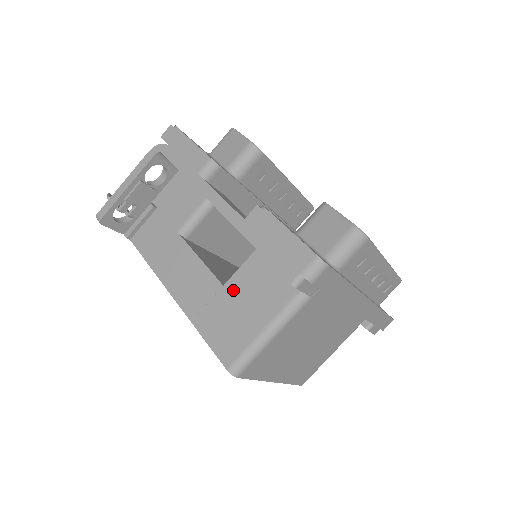
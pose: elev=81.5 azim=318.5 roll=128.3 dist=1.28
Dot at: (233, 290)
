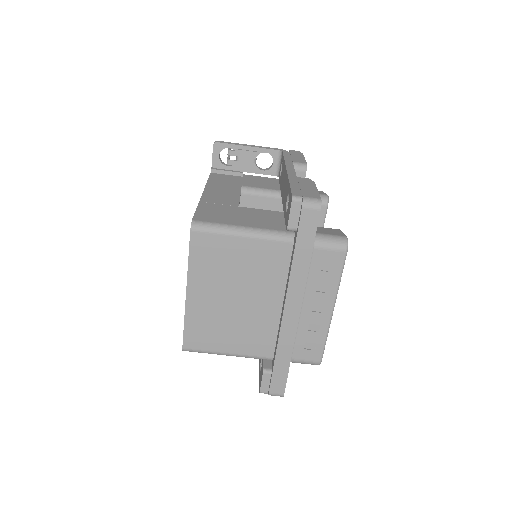
Dot at: (242, 210)
